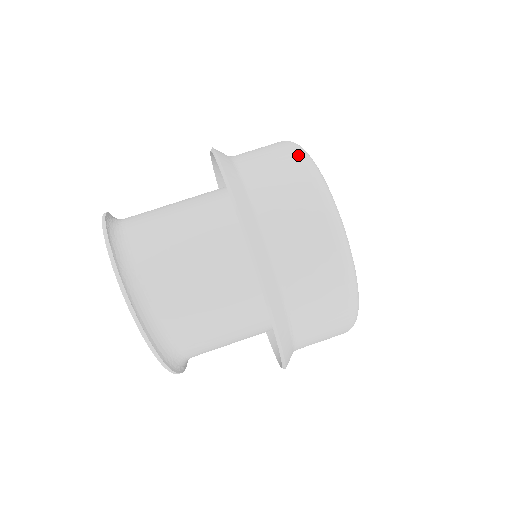
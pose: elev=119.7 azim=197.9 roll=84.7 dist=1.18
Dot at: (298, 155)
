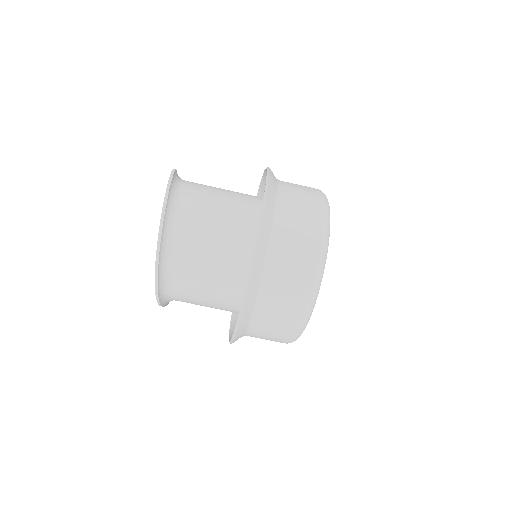
Dot at: (319, 190)
